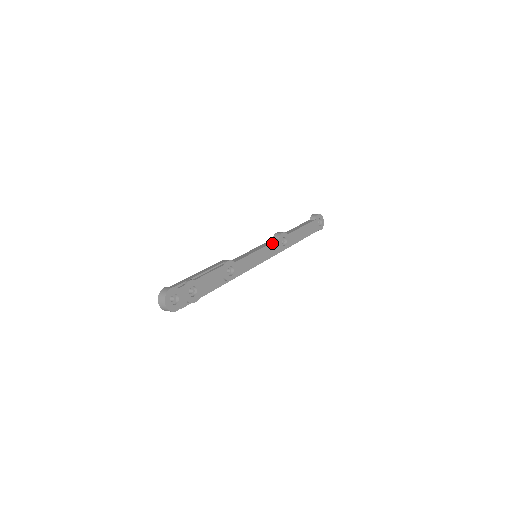
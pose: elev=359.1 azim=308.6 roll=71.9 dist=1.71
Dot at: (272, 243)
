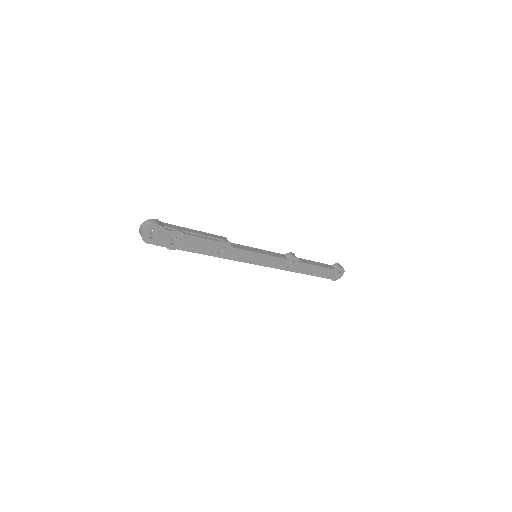
Dot at: (279, 258)
